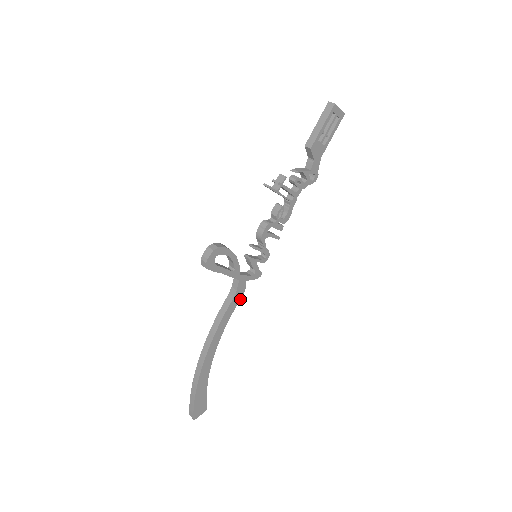
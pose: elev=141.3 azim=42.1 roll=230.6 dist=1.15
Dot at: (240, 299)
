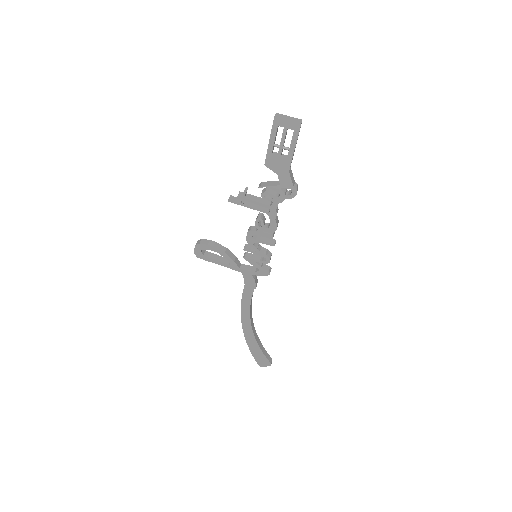
Dot at: (254, 288)
